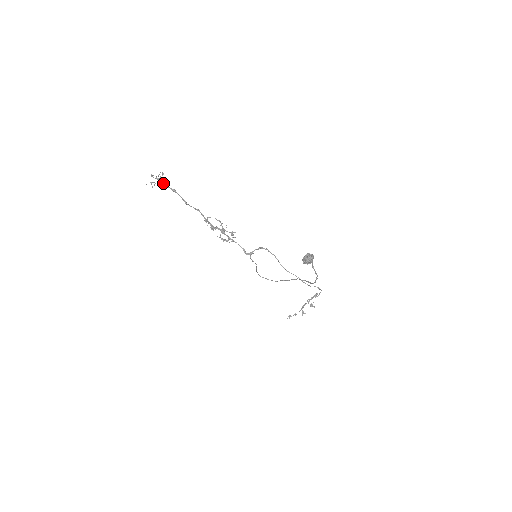
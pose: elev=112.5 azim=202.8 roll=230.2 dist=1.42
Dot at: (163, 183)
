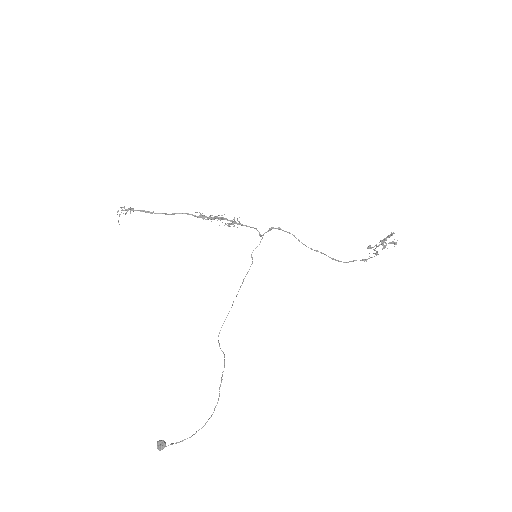
Dot at: (133, 211)
